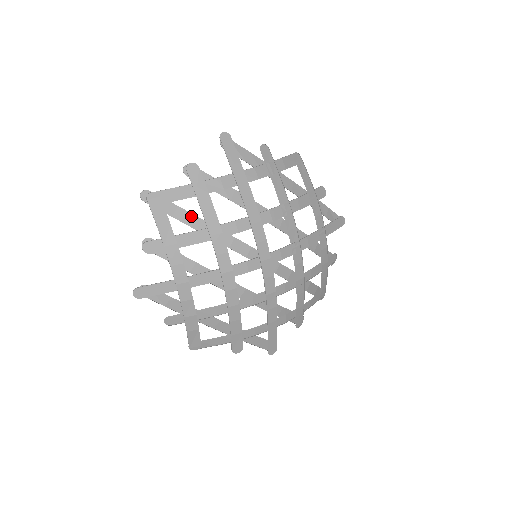
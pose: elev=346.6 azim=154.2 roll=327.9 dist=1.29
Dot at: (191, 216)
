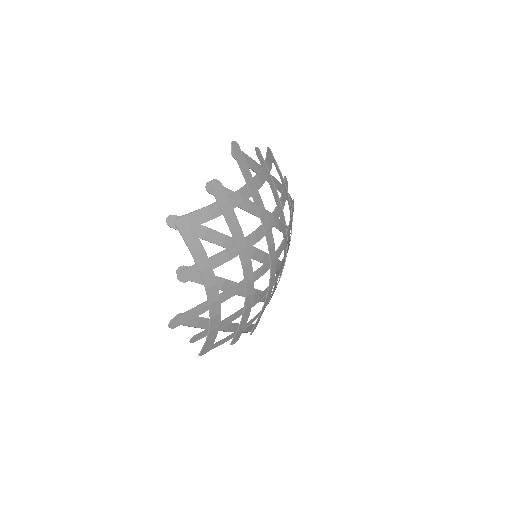
Dot at: (220, 235)
